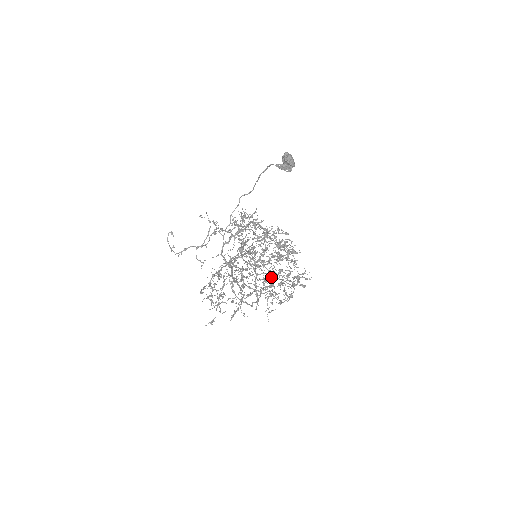
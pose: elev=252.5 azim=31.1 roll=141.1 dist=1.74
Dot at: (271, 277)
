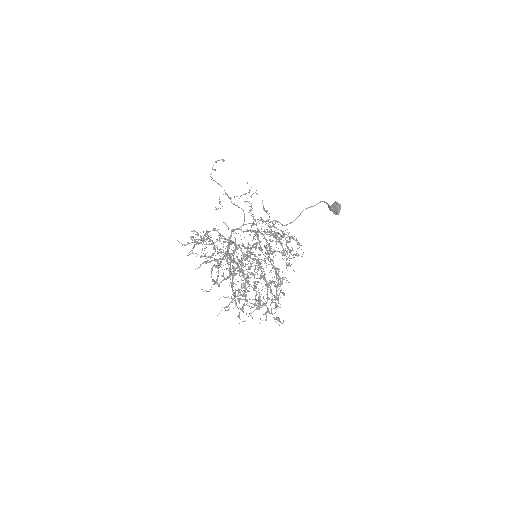
Dot at: occluded
